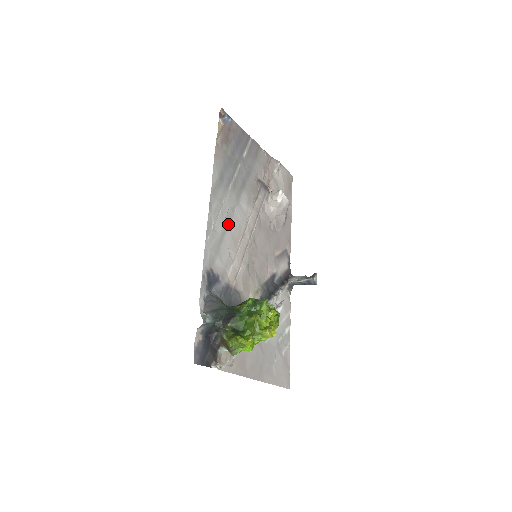
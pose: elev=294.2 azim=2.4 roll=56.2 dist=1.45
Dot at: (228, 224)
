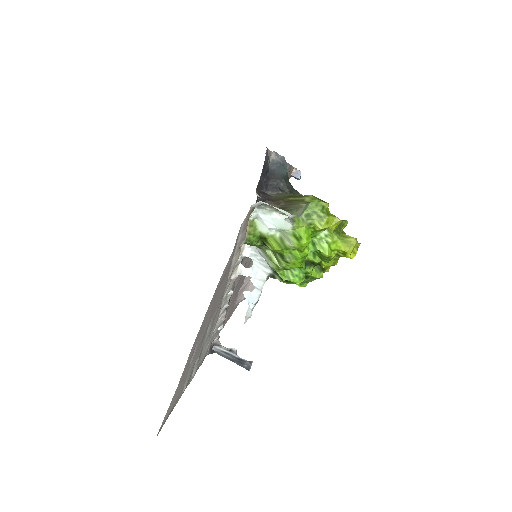
Dot at: occluded
